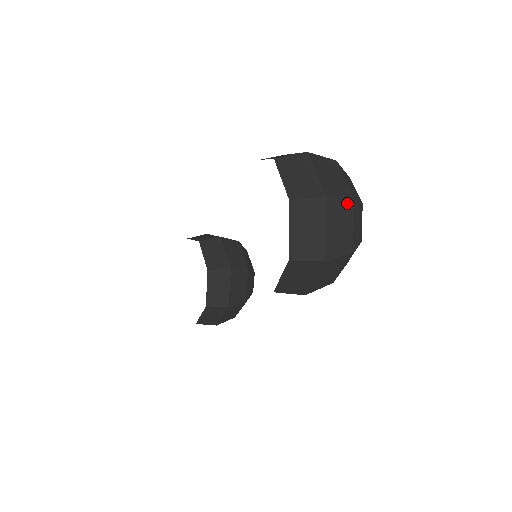
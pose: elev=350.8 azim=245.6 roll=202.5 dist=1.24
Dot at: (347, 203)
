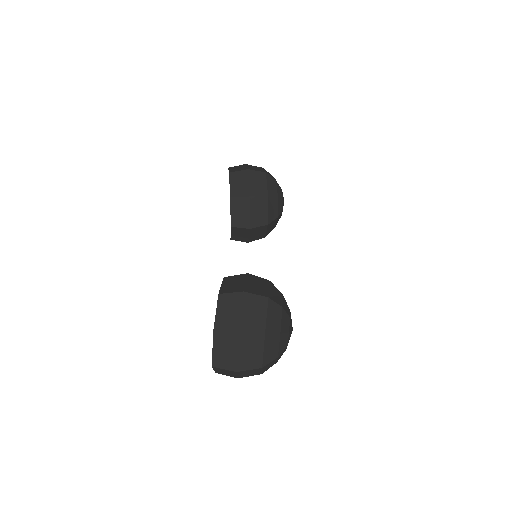
Dot at: (255, 369)
